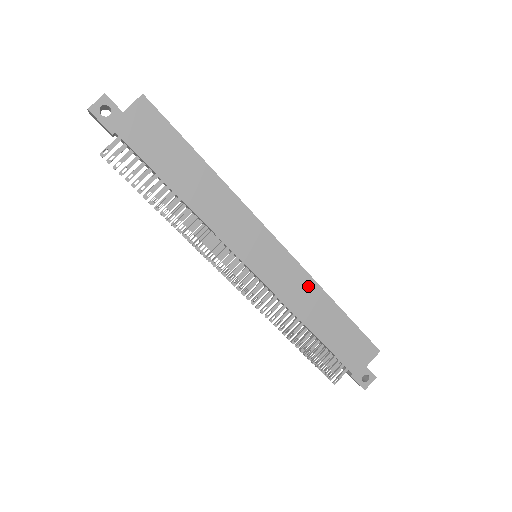
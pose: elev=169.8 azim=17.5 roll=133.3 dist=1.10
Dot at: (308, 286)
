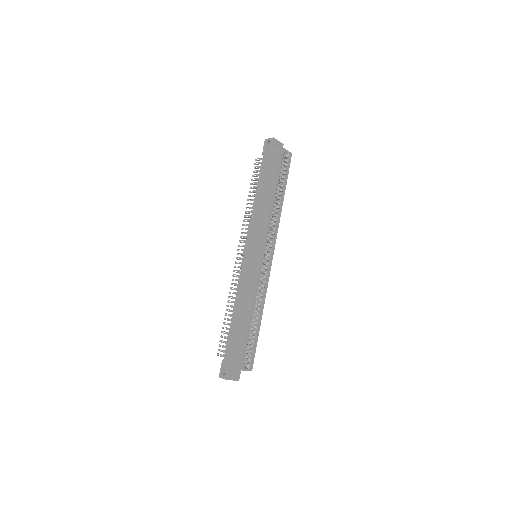
Dot at: (251, 291)
